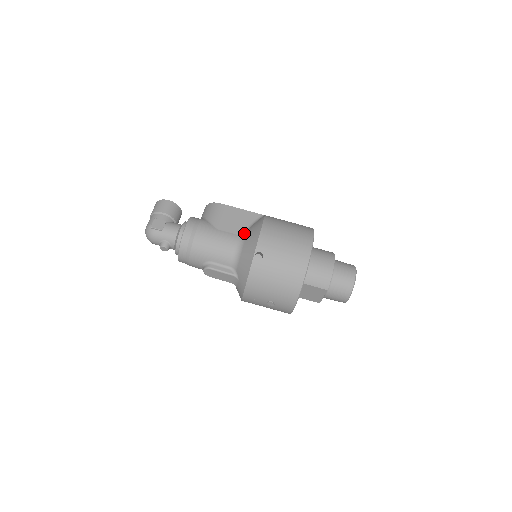
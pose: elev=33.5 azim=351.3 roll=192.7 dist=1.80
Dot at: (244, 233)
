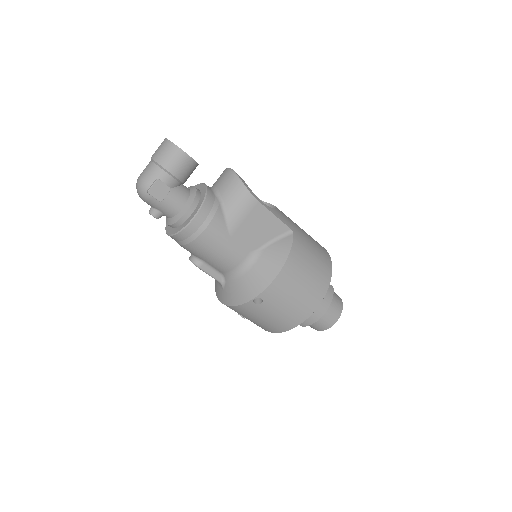
Dot at: (258, 252)
